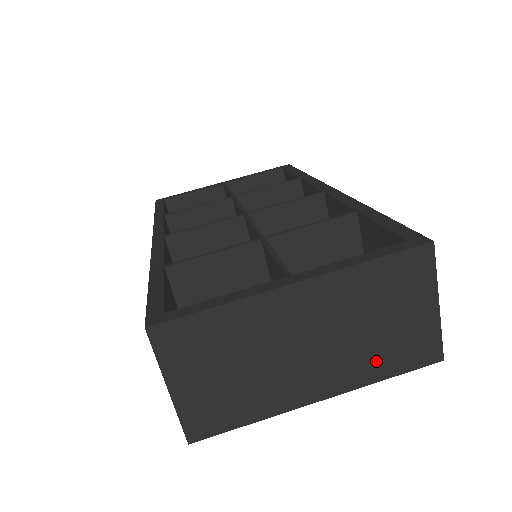
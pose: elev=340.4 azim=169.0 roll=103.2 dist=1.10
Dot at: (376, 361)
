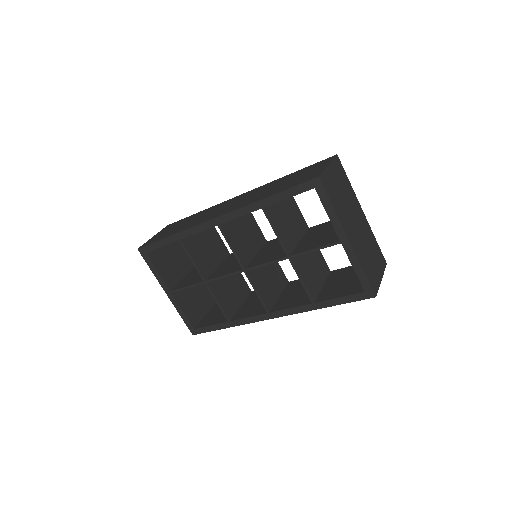
Dot at: (364, 261)
